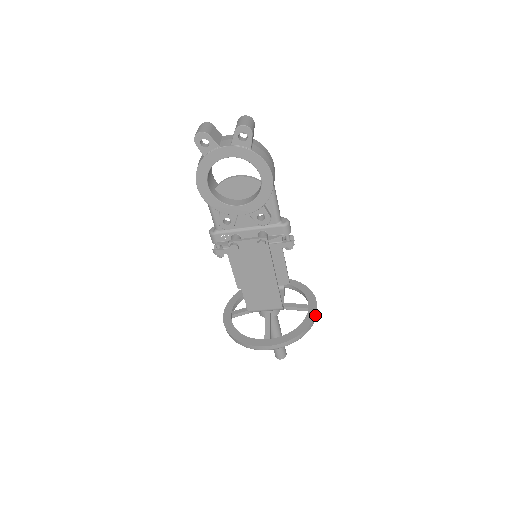
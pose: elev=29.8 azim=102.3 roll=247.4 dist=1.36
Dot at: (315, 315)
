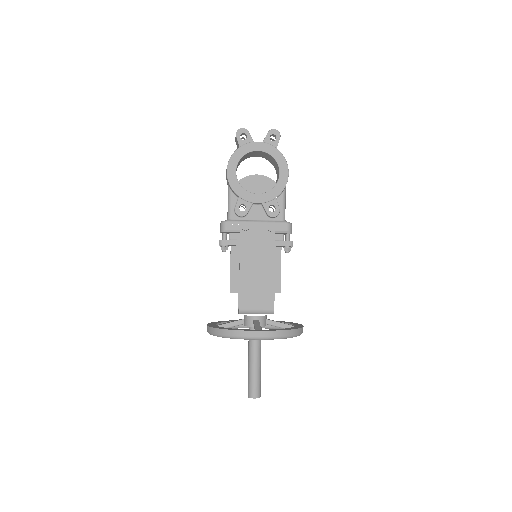
Dot at: (303, 326)
